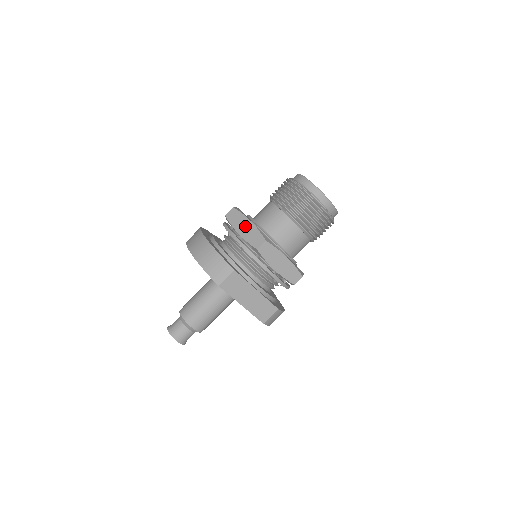
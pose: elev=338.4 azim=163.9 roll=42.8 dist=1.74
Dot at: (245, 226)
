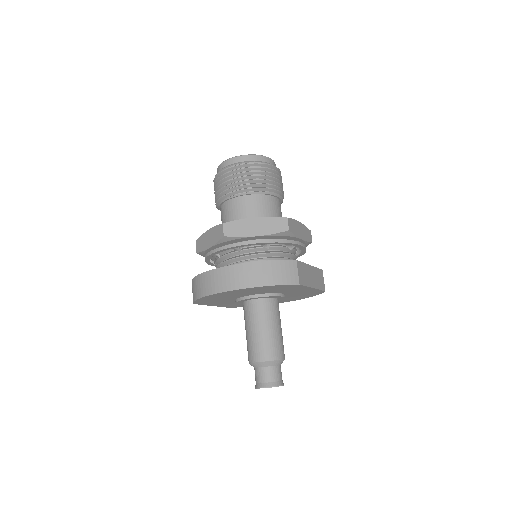
Dot at: (255, 225)
